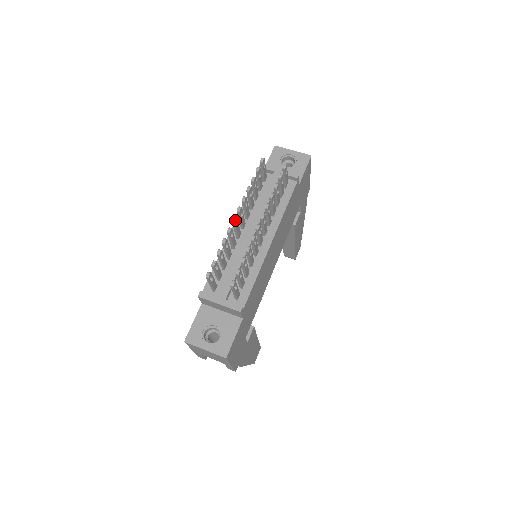
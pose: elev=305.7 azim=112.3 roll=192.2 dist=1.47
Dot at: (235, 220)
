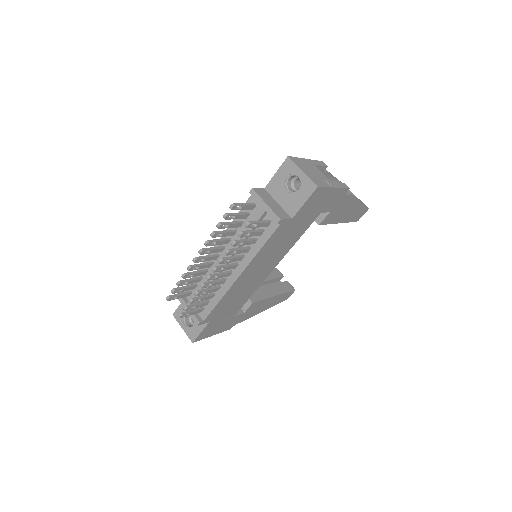
Dot at: (194, 261)
